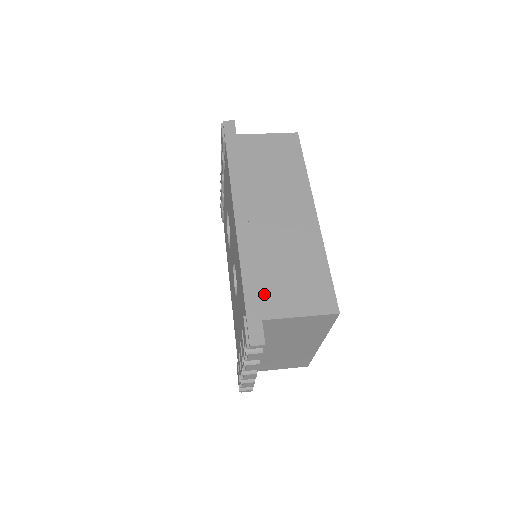
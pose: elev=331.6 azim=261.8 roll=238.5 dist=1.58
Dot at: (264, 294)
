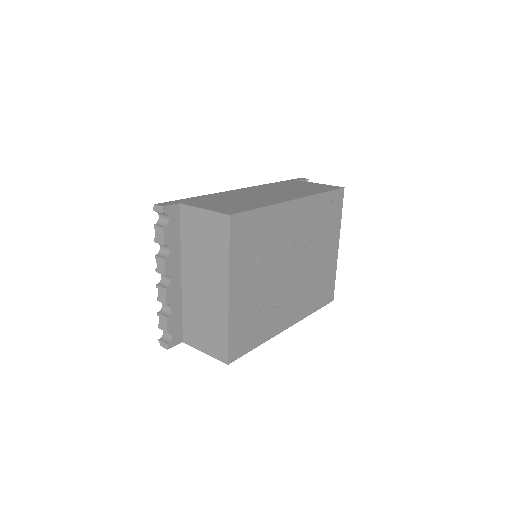
Dot at: (200, 200)
